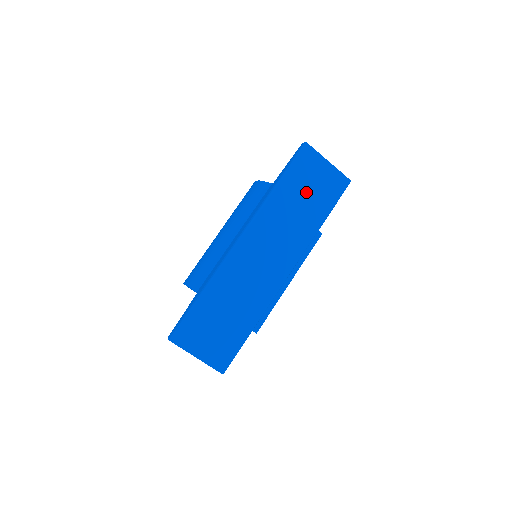
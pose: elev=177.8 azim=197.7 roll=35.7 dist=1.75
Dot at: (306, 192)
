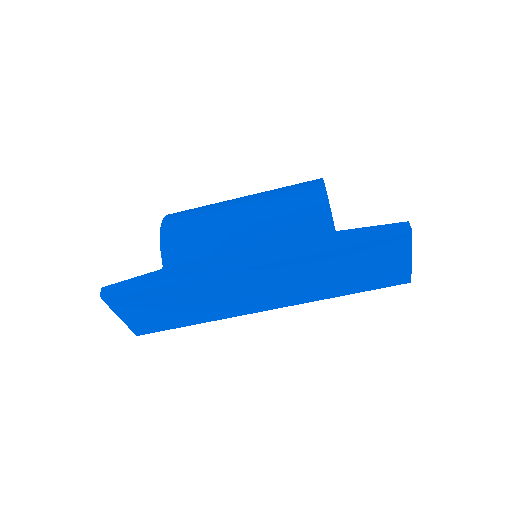
Dot at: (357, 268)
